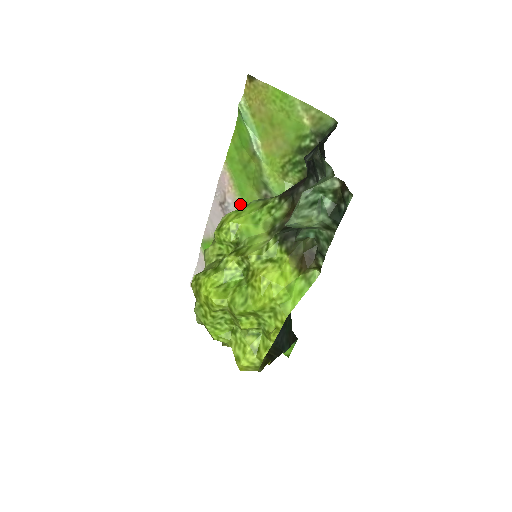
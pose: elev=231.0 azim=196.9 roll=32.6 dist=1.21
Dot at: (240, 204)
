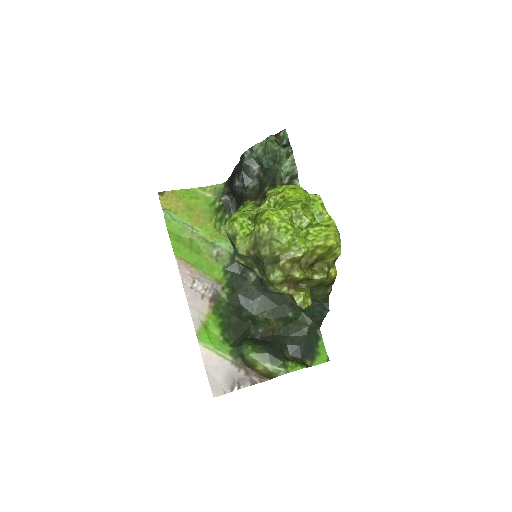
Dot at: (205, 274)
